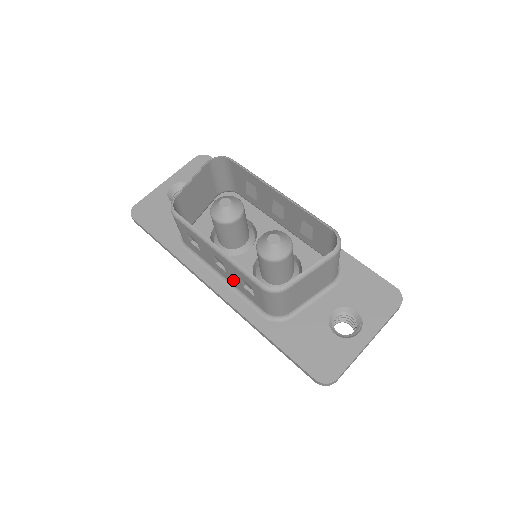
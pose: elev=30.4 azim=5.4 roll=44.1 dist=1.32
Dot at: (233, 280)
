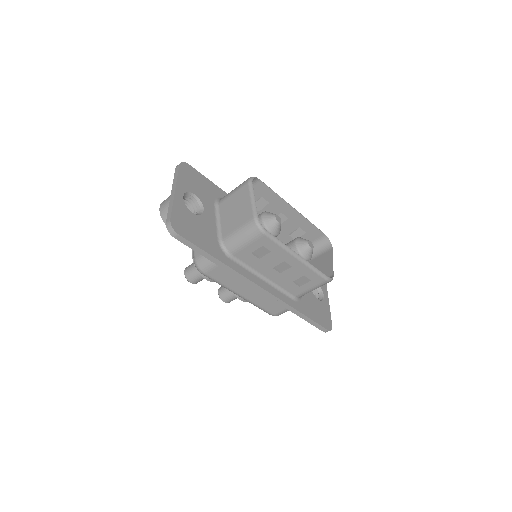
Dot at: (282, 278)
